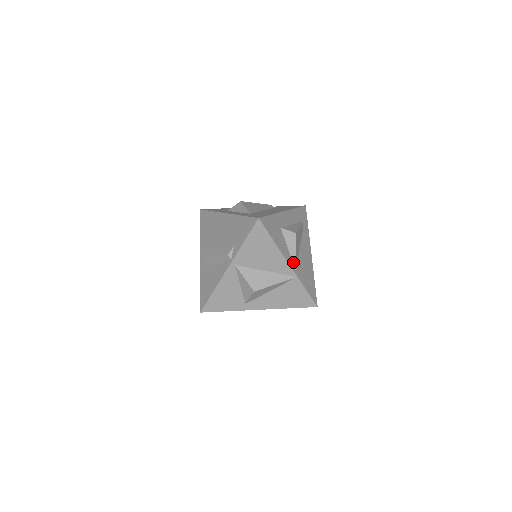
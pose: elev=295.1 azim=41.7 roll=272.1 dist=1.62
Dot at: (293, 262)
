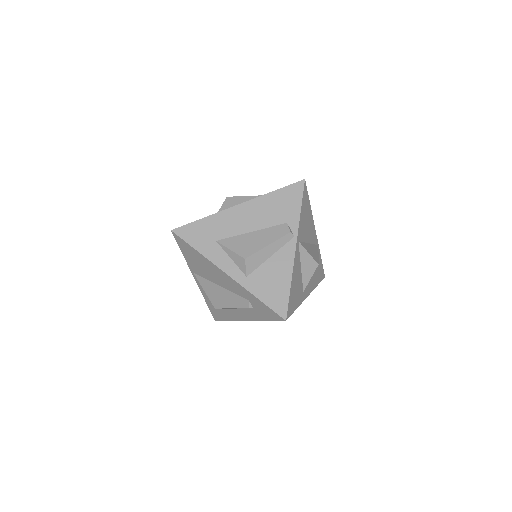
Dot at: occluded
